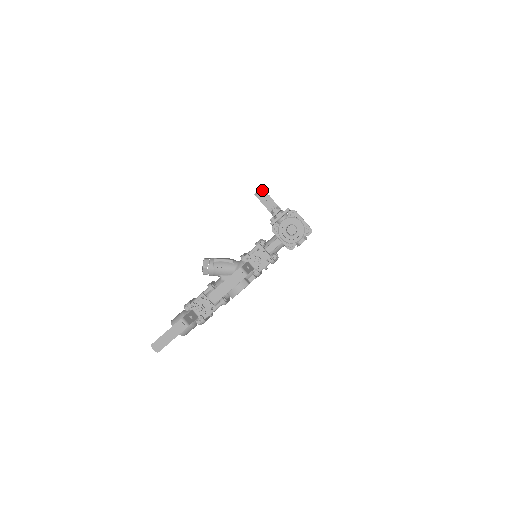
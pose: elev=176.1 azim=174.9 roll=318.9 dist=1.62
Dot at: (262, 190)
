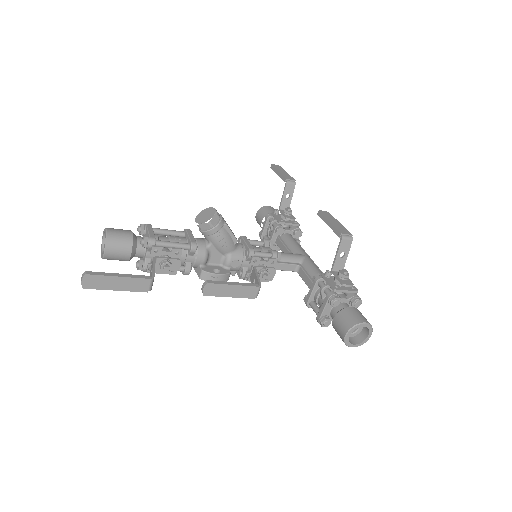
Dot at: (351, 239)
